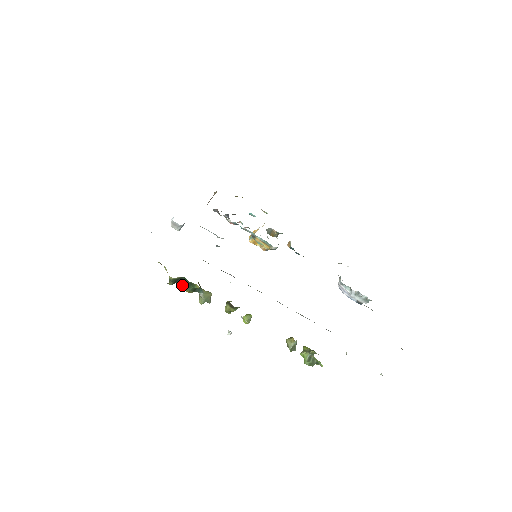
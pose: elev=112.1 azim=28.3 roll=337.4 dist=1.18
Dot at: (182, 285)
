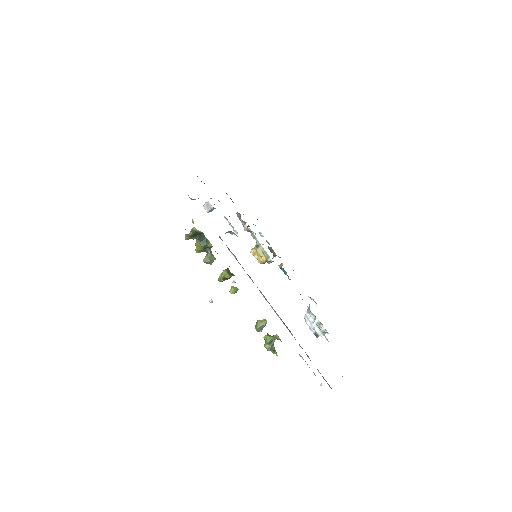
Dot at: (197, 241)
